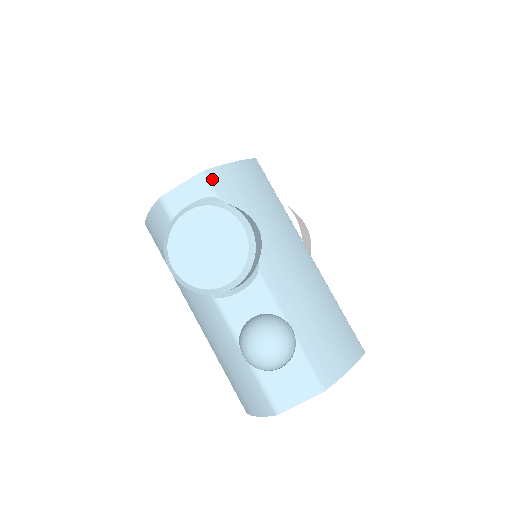
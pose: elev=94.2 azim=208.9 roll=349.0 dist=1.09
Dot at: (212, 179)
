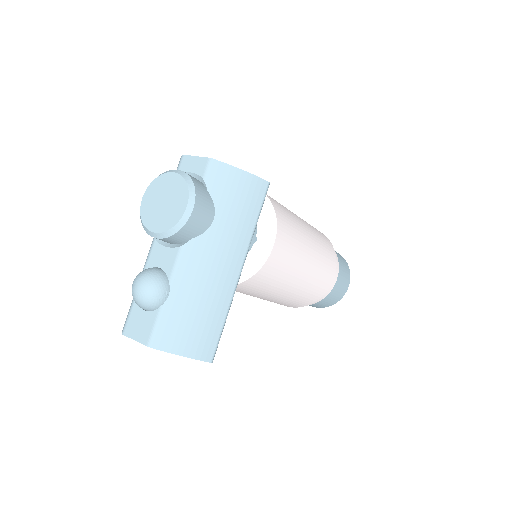
Dot at: (213, 168)
